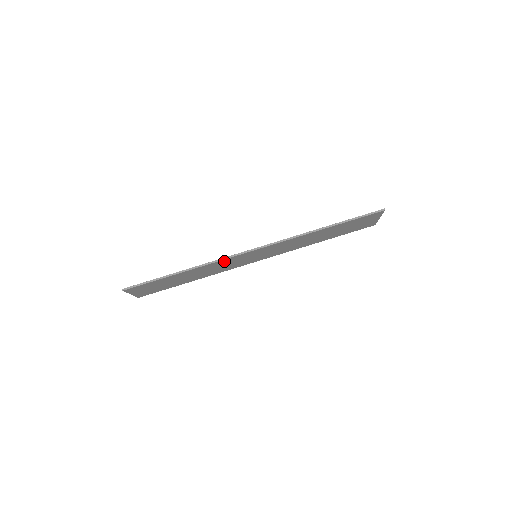
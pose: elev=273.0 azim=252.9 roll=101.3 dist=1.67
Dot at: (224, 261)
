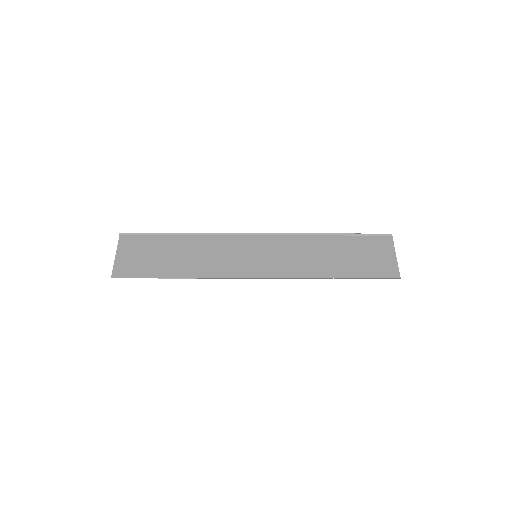
Dot at: (222, 271)
